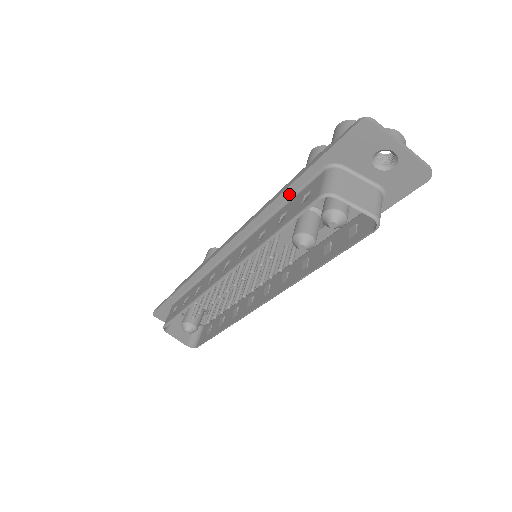
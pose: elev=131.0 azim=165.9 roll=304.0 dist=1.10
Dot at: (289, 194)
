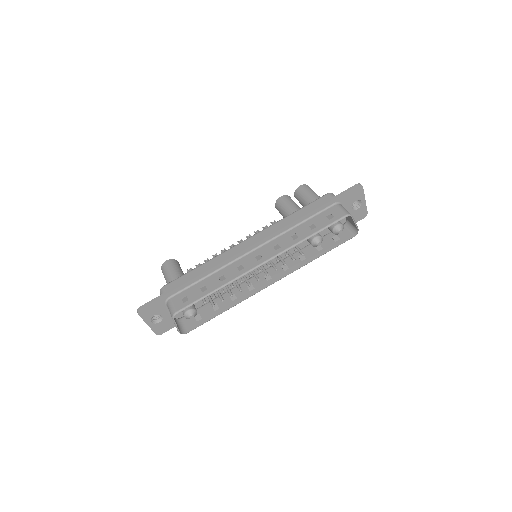
Dot at: (311, 215)
